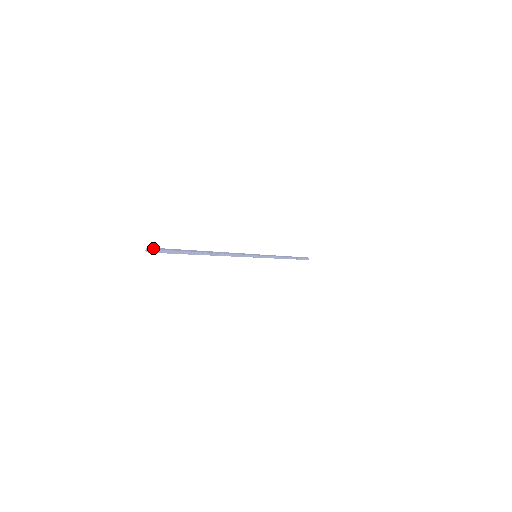
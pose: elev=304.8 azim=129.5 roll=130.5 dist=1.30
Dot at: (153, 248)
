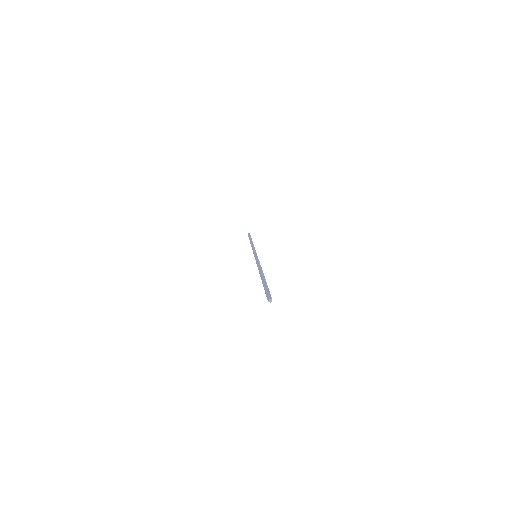
Dot at: (270, 297)
